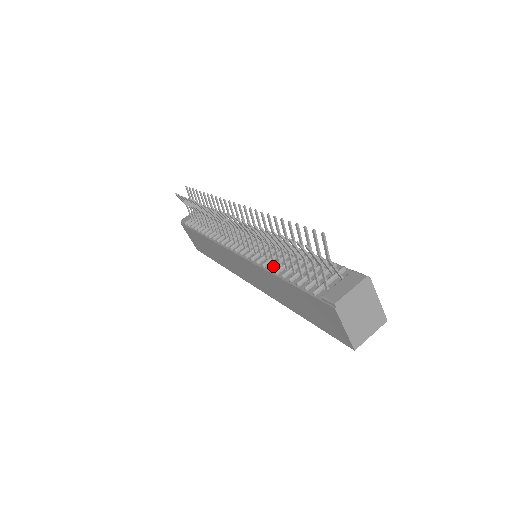
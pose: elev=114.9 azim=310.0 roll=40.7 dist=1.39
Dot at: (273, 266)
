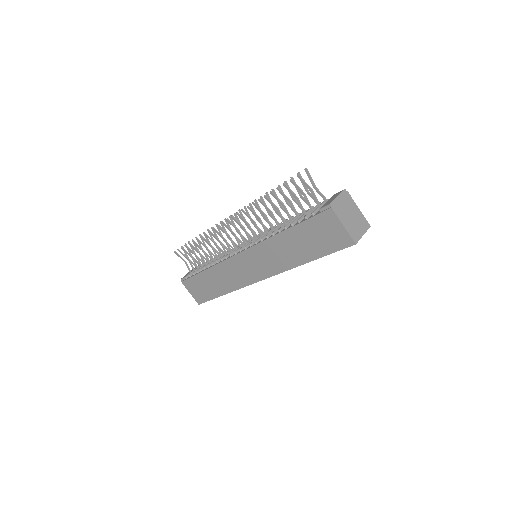
Dot at: (275, 232)
